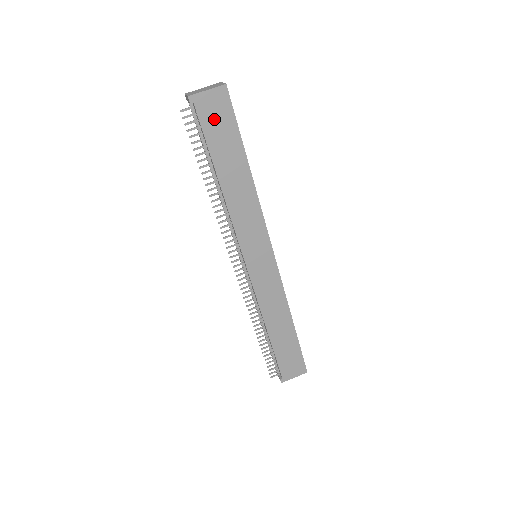
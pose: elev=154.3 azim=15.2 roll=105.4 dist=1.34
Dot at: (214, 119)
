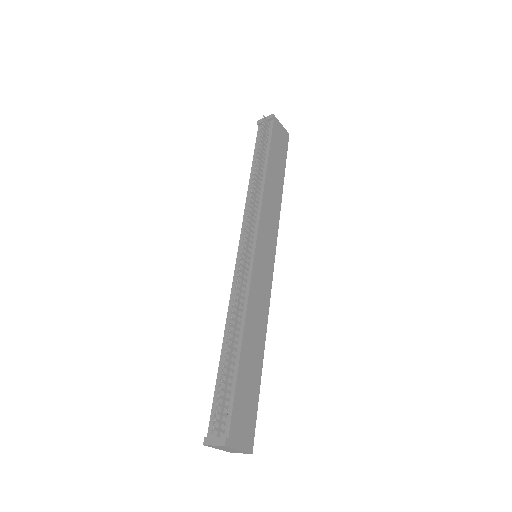
Dot at: (278, 139)
